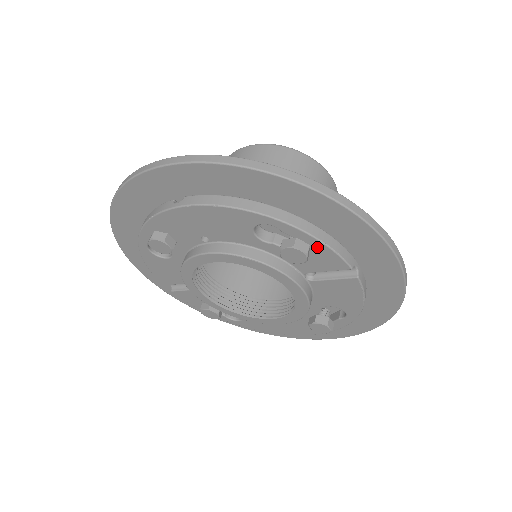
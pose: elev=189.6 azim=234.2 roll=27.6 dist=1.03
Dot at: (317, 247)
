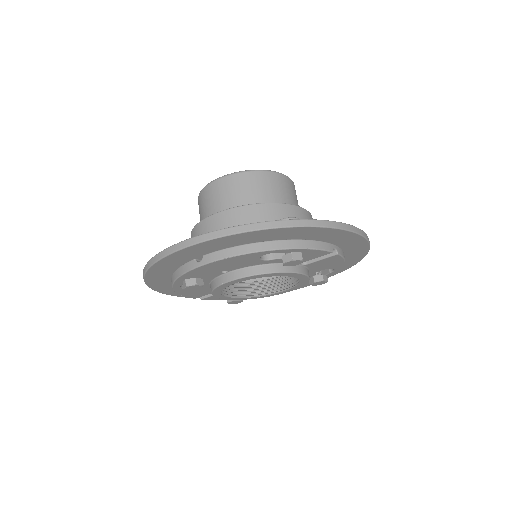
Dot at: (307, 252)
